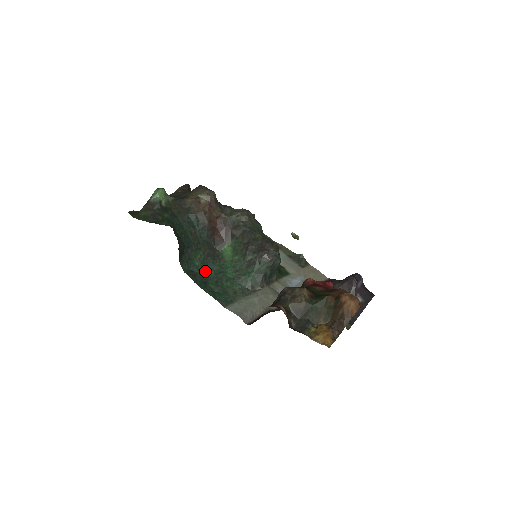
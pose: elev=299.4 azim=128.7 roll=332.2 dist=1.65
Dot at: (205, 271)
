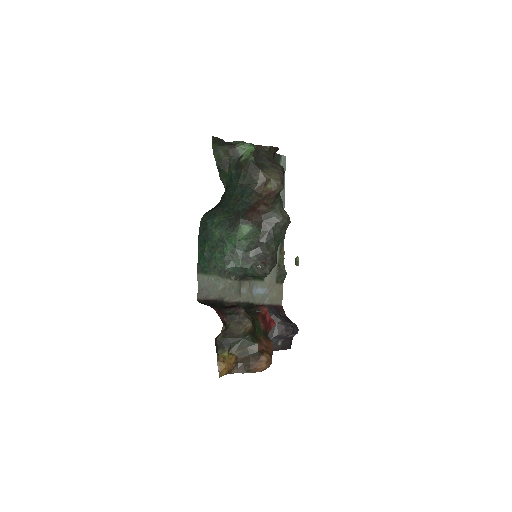
Dot at: (215, 231)
